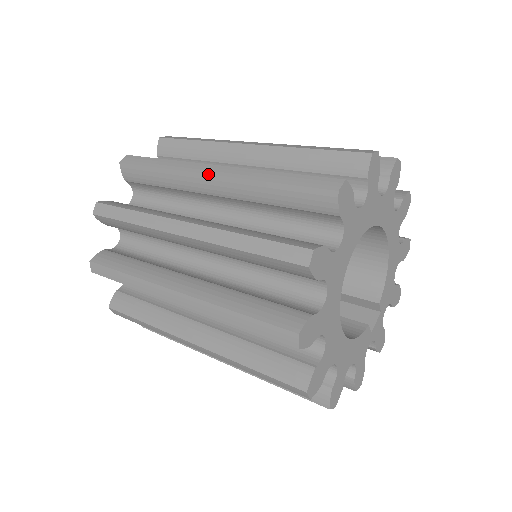
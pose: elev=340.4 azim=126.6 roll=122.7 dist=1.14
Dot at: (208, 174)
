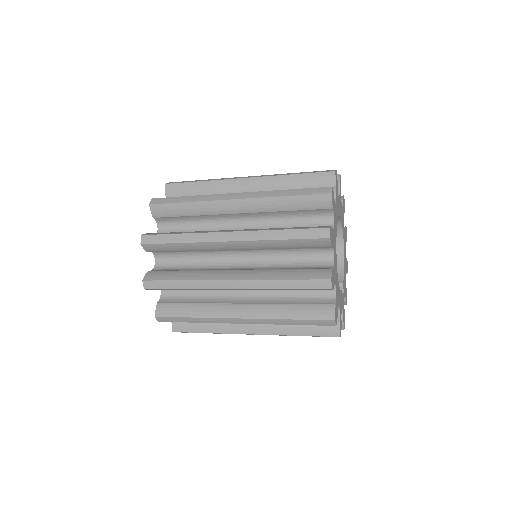
Dot at: (245, 178)
